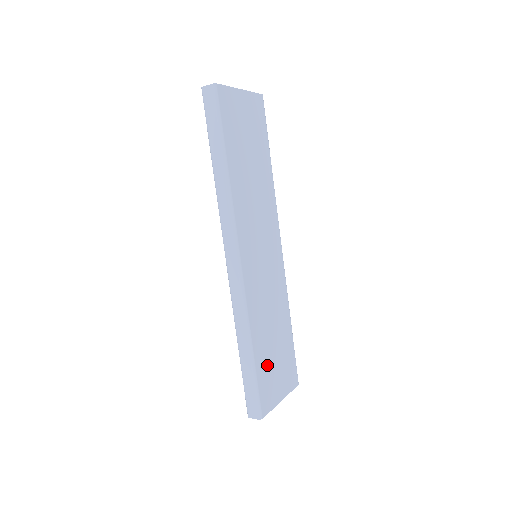
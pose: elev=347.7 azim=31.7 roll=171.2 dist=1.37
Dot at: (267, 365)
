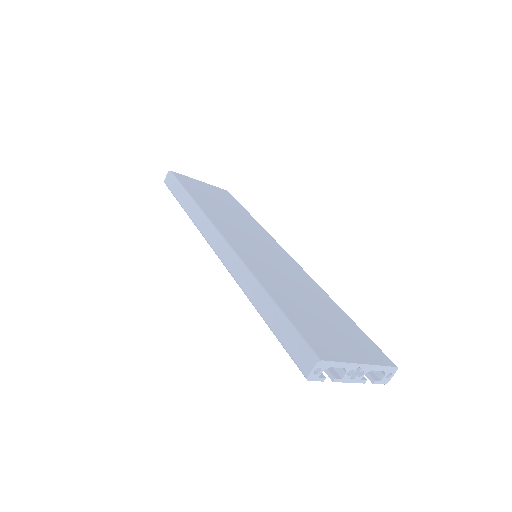
Dot at: (306, 318)
